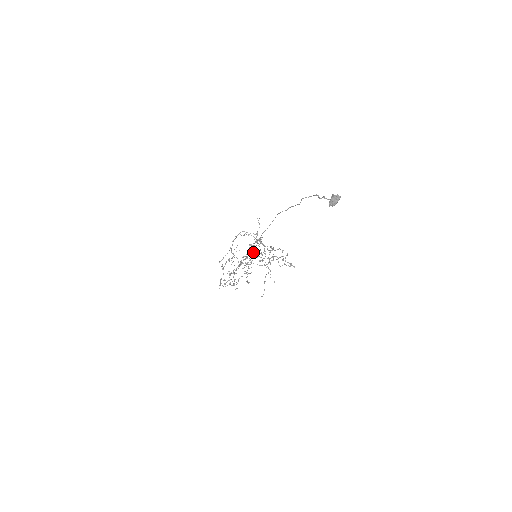
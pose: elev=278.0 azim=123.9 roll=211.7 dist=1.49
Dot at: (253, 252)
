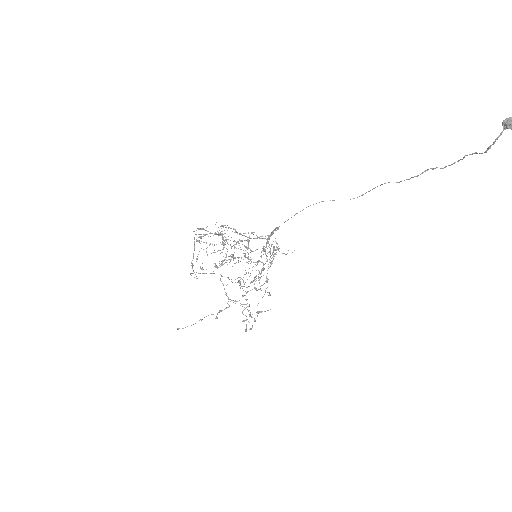
Dot at: (276, 227)
